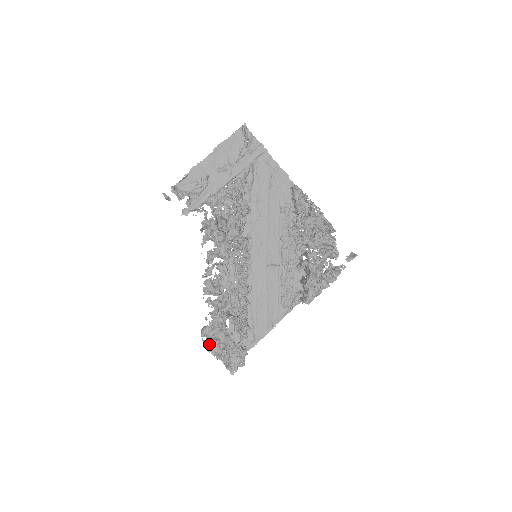
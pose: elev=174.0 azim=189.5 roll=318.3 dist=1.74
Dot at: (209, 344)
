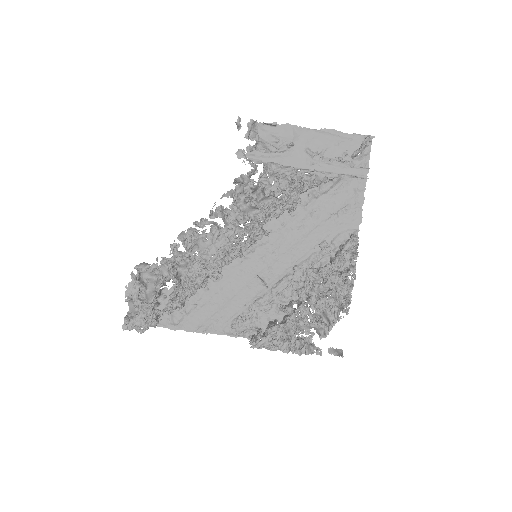
Dot at: (133, 281)
